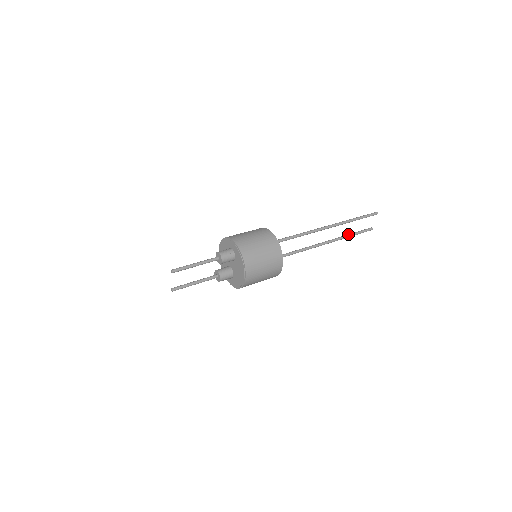
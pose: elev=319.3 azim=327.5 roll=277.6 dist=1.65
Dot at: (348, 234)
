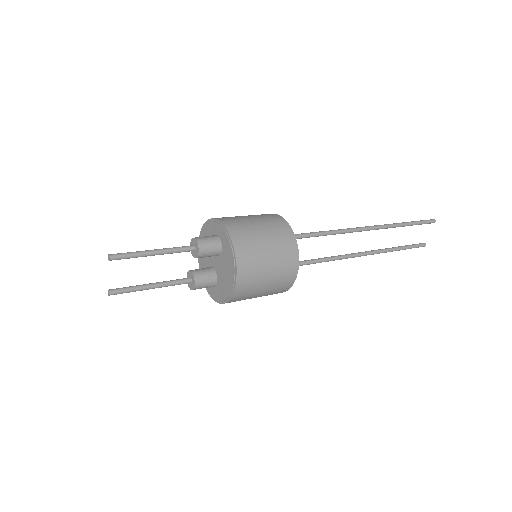
Dot at: (393, 247)
